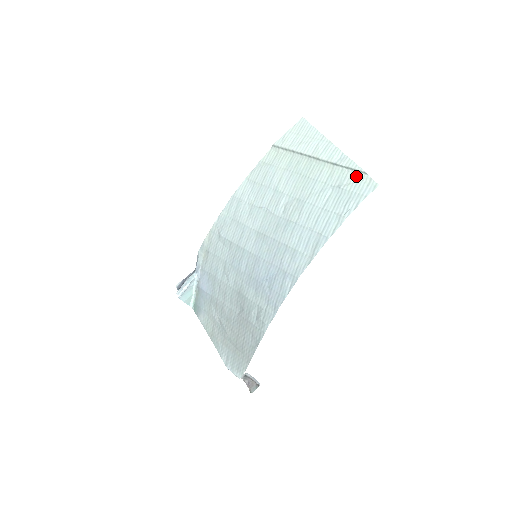
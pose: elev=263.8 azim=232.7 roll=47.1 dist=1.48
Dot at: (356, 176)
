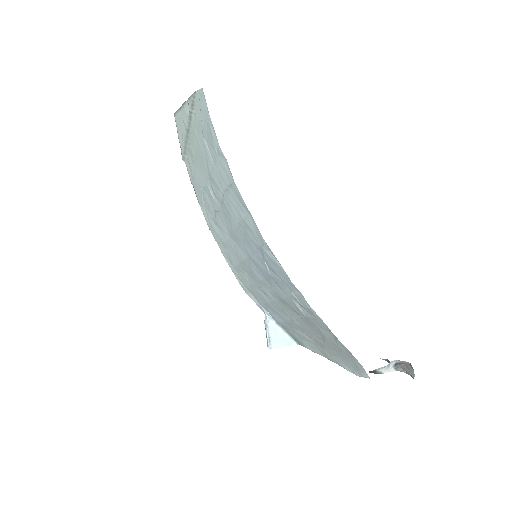
Dot at: (197, 105)
